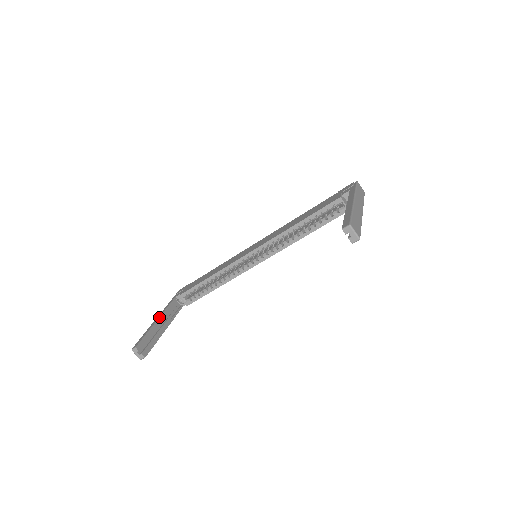
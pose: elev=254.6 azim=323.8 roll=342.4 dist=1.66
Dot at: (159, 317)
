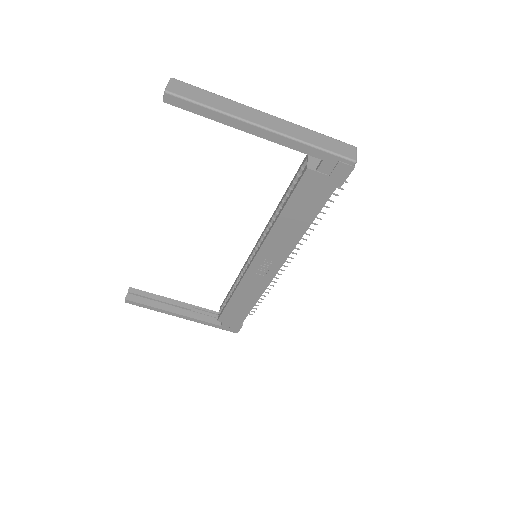
Dot at: (182, 302)
